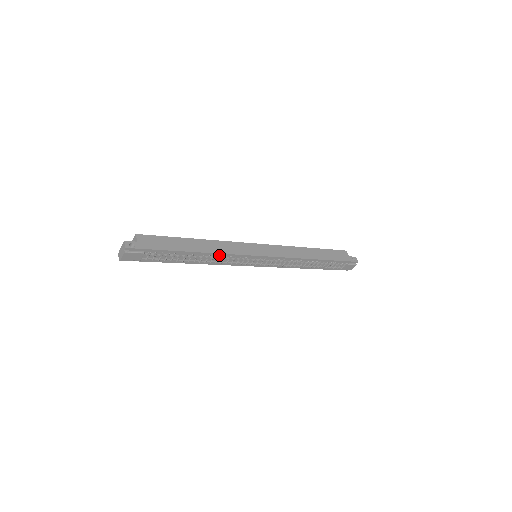
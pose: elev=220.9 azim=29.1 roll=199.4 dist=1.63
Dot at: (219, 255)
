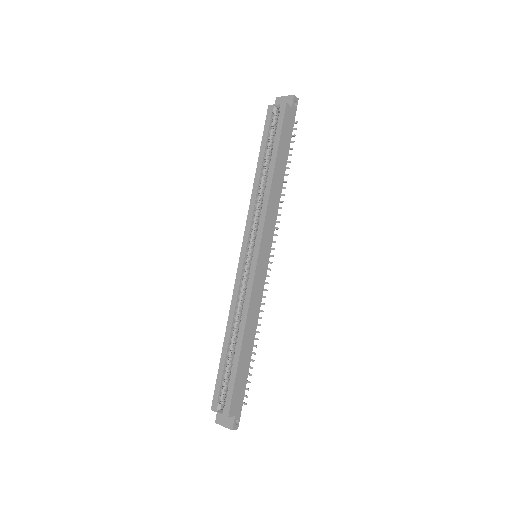
Dot at: (256, 316)
